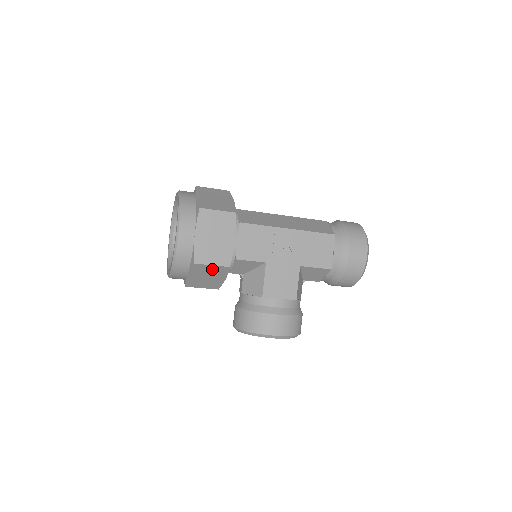
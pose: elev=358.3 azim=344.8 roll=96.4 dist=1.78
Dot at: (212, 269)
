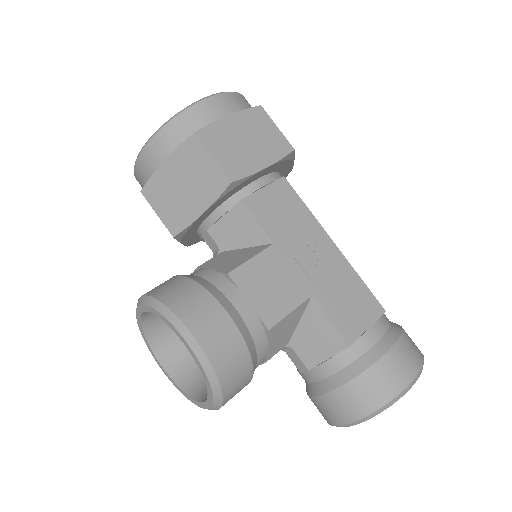
Dot at: (205, 169)
